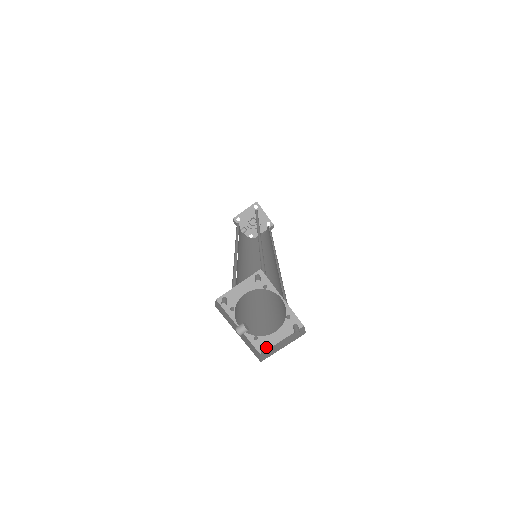
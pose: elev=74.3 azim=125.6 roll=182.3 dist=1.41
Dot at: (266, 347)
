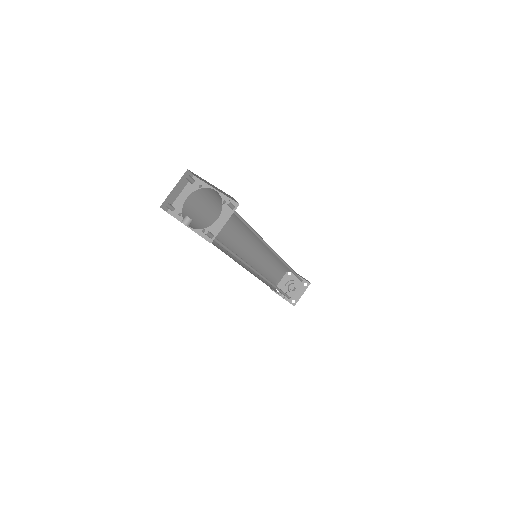
Dot at: (214, 235)
